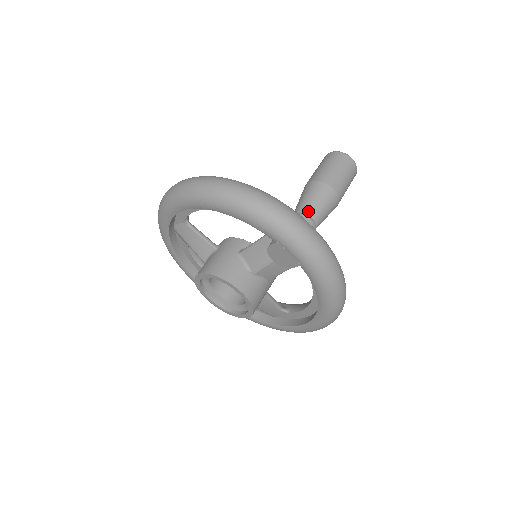
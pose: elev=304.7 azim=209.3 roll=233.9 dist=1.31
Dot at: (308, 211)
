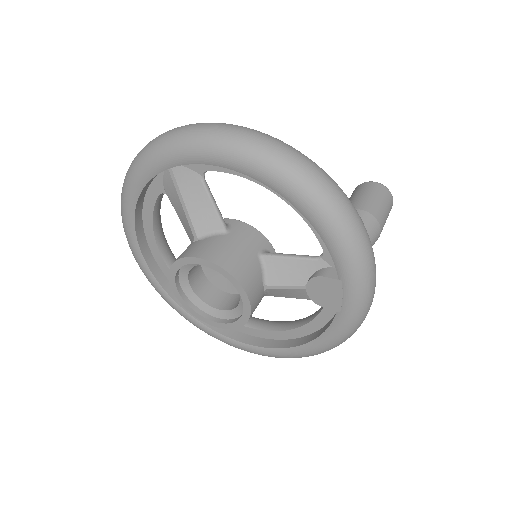
Dot at: occluded
